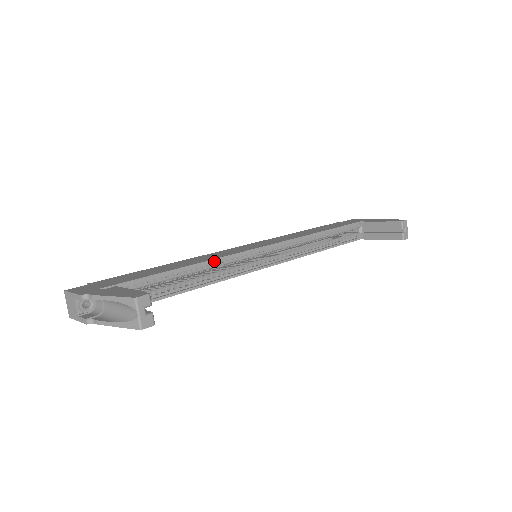
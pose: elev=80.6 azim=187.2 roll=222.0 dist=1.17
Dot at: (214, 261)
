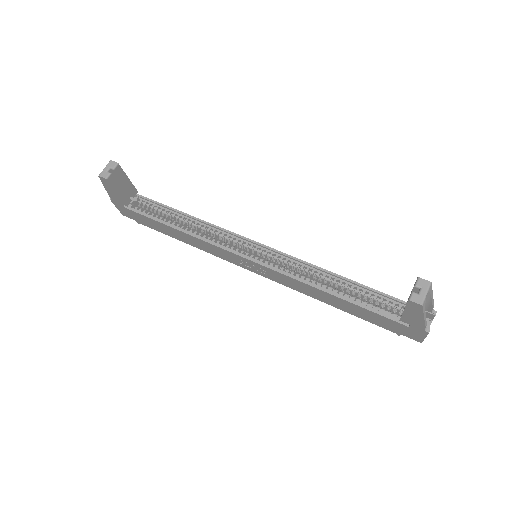
Dot at: (209, 224)
